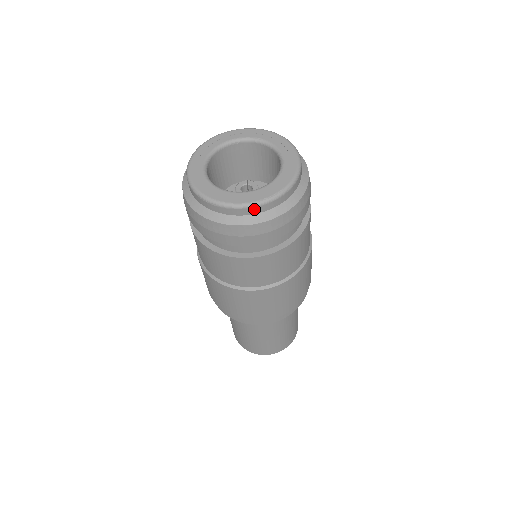
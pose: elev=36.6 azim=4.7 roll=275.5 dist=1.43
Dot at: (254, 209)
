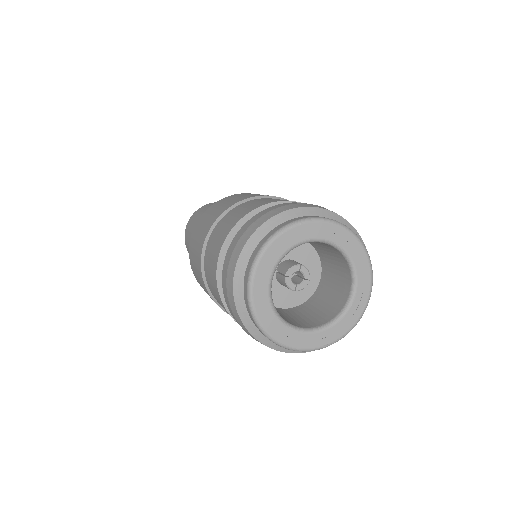
Dot at: (314, 349)
